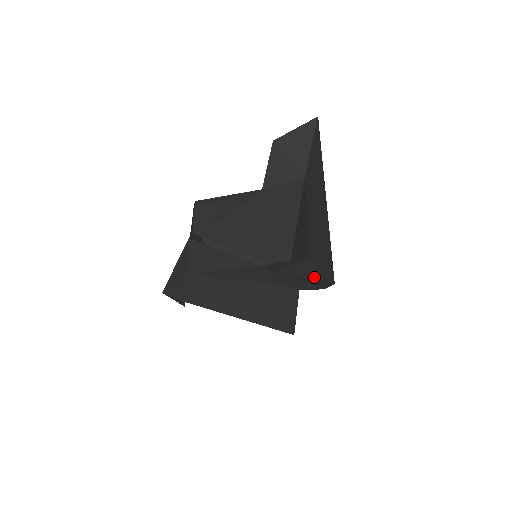
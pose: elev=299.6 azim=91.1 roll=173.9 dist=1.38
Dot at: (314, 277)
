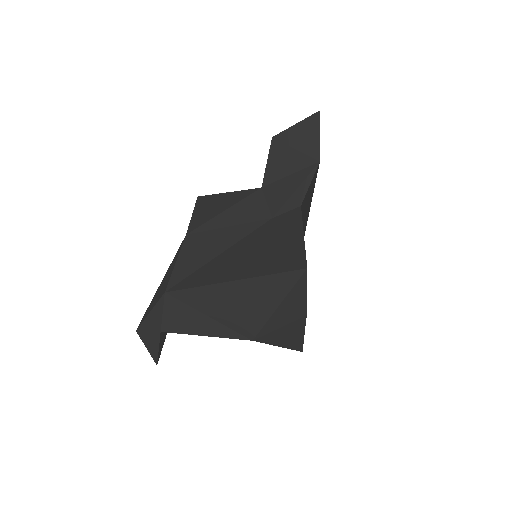
Dot at: (304, 125)
